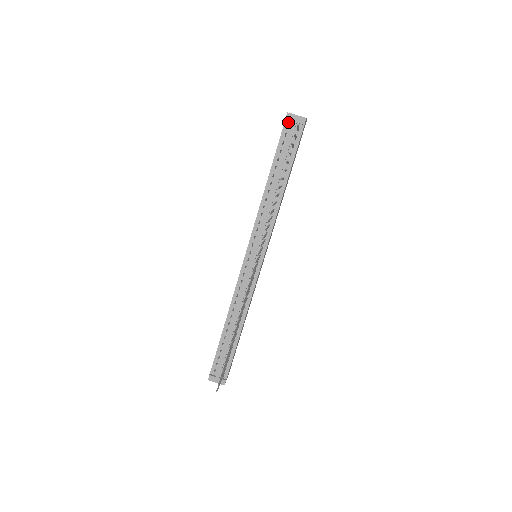
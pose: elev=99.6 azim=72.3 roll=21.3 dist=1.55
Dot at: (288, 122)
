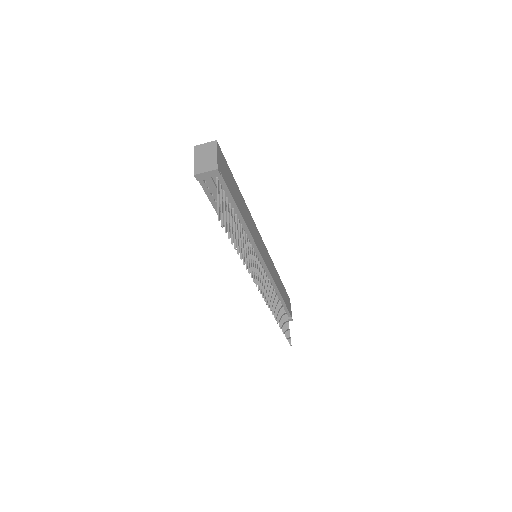
Dot at: (201, 179)
